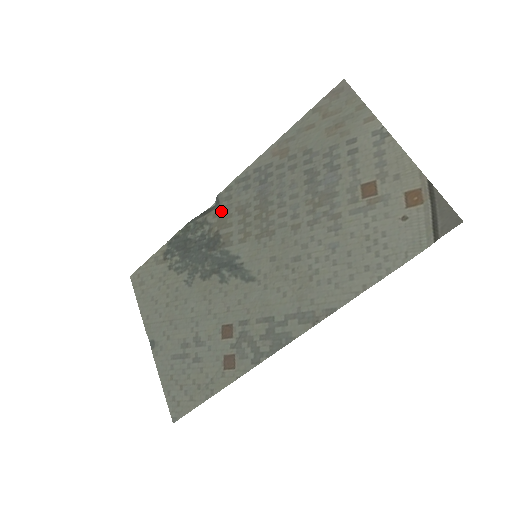
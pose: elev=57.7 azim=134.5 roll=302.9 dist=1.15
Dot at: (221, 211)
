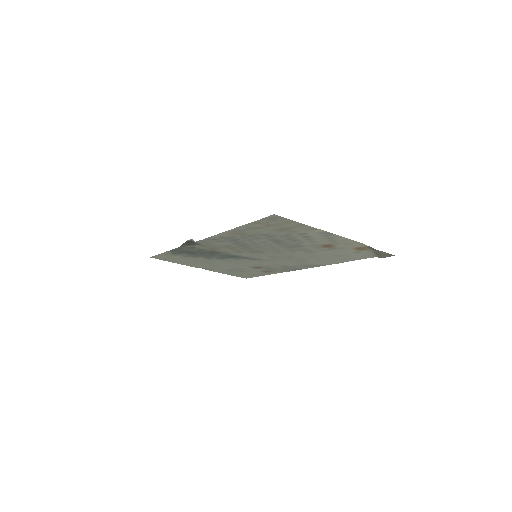
Dot at: (206, 246)
